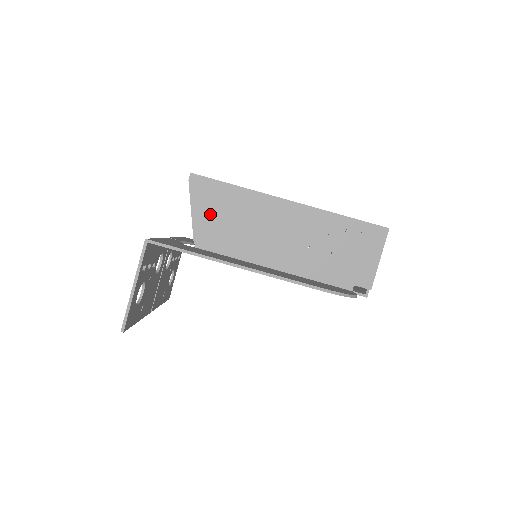
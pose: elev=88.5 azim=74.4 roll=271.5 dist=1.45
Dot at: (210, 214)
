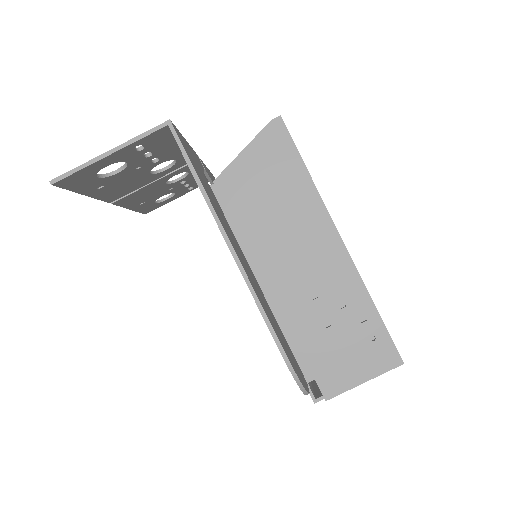
Dot at: (257, 171)
